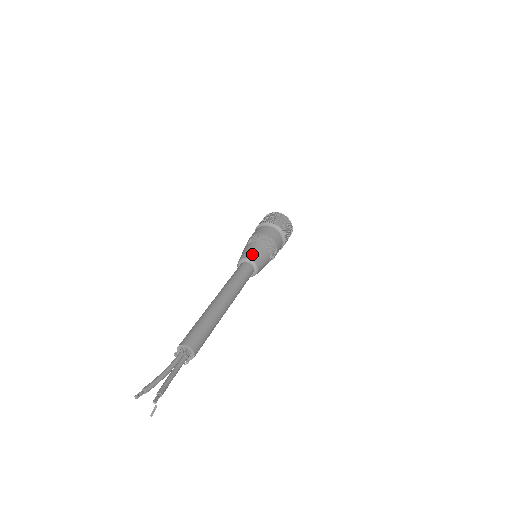
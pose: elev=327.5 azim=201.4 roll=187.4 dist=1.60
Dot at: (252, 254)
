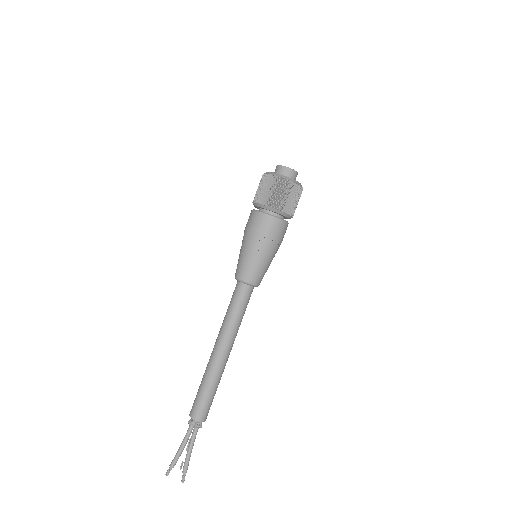
Dot at: (252, 275)
